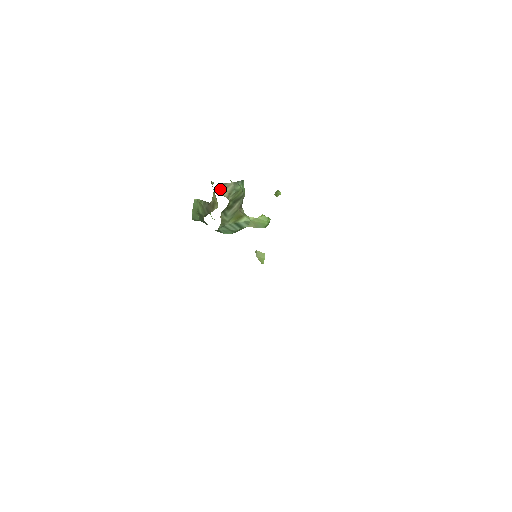
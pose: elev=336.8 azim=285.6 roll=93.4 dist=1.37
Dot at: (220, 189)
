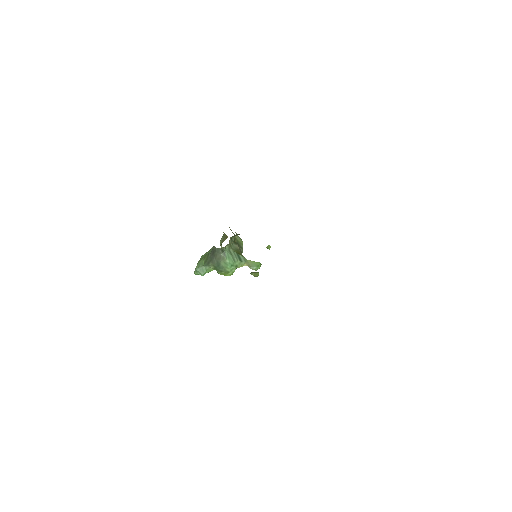
Dot at: occluded
